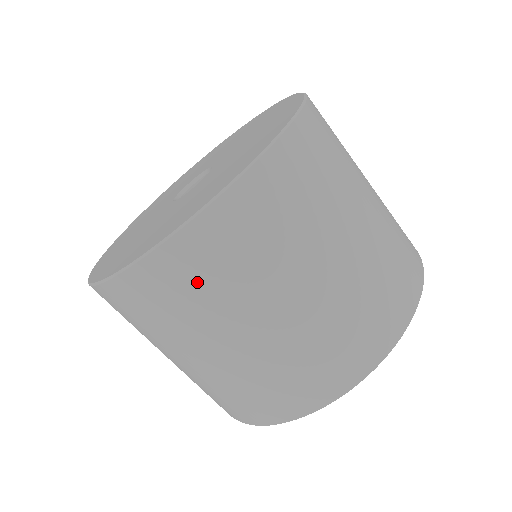
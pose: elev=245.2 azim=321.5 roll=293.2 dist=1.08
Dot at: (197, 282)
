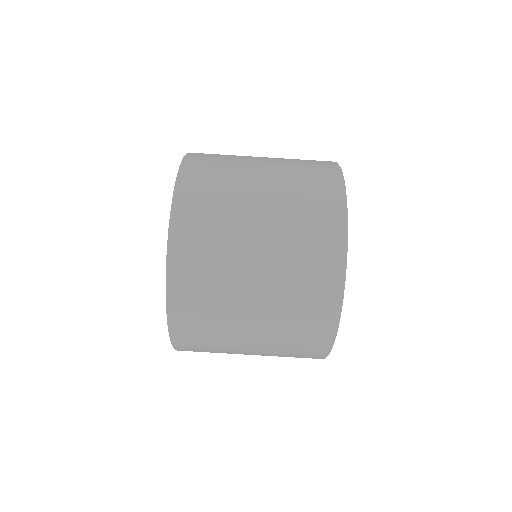
Dot at: (204, 351)
